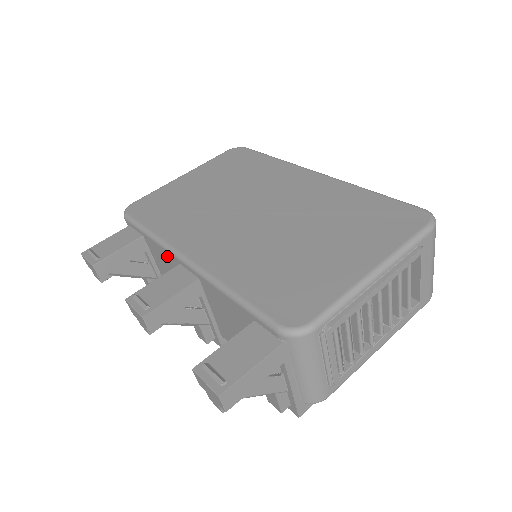
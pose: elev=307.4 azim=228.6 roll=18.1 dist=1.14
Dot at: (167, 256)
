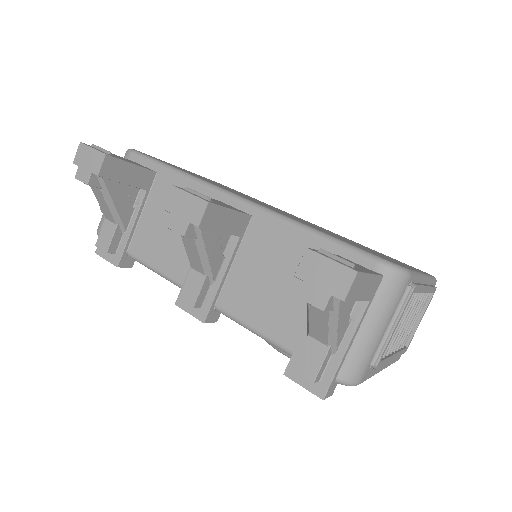
Dot at: occluded
